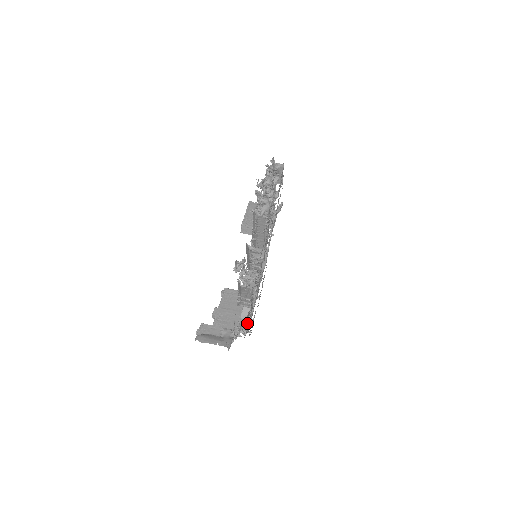
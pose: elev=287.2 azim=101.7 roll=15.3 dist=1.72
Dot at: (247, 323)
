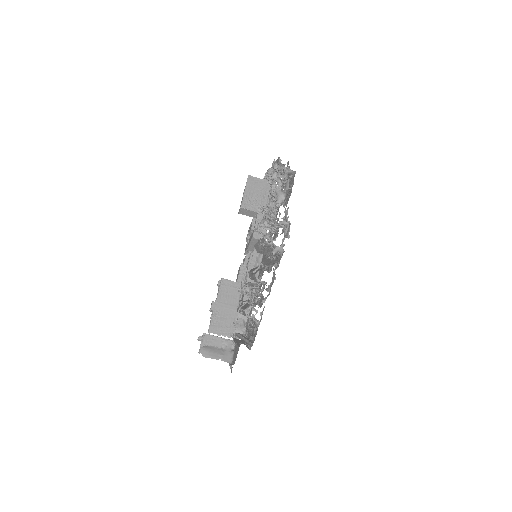
Dot at: (244, 322)
